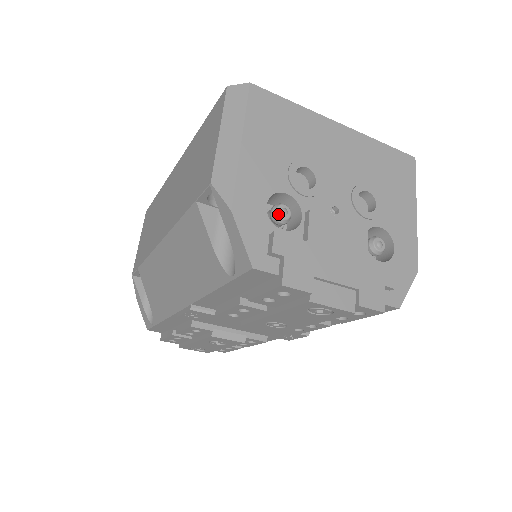
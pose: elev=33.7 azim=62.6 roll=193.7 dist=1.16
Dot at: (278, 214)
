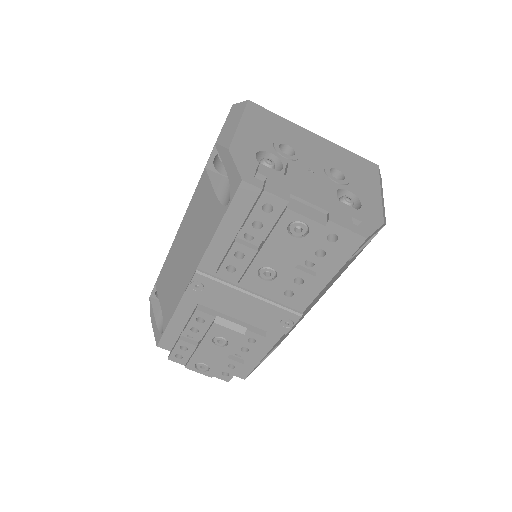
Dot at: (264, 161)
